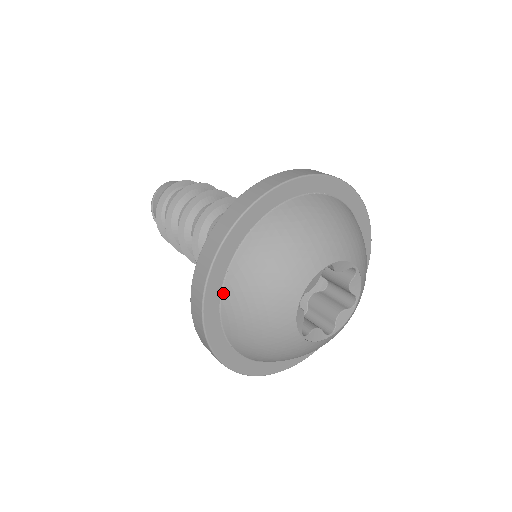
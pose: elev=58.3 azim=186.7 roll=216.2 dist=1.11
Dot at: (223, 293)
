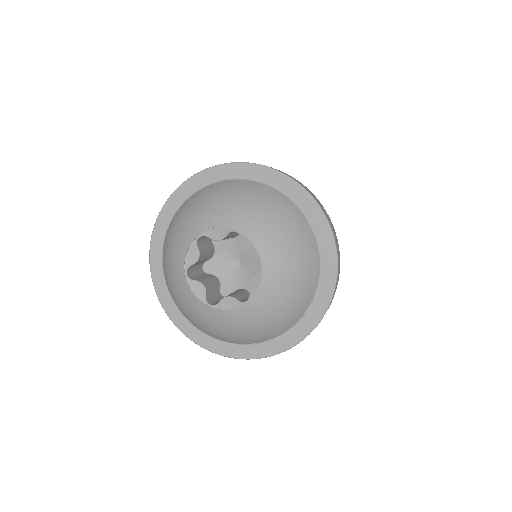
Dot at: occluded
